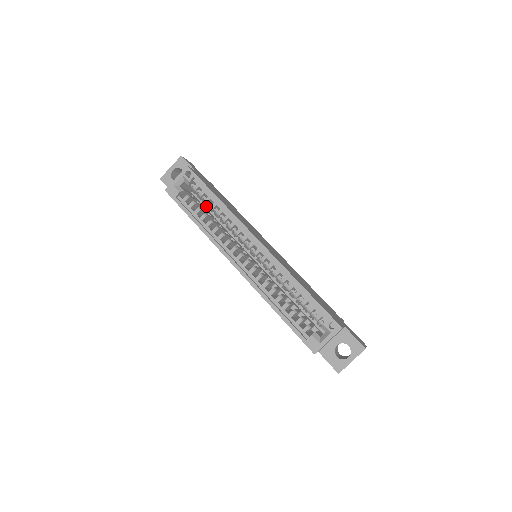
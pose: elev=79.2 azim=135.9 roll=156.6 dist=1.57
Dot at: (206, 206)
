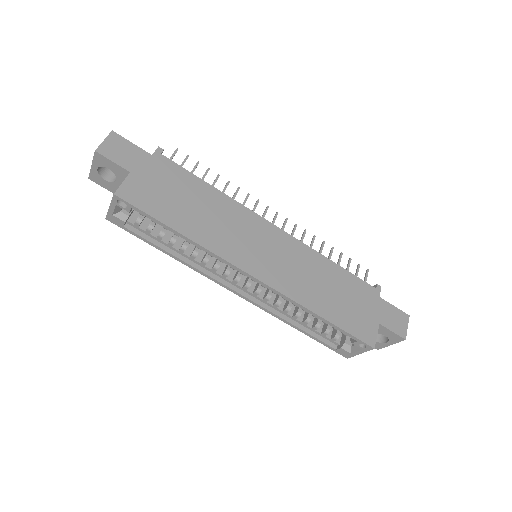
Dot at: occluded
